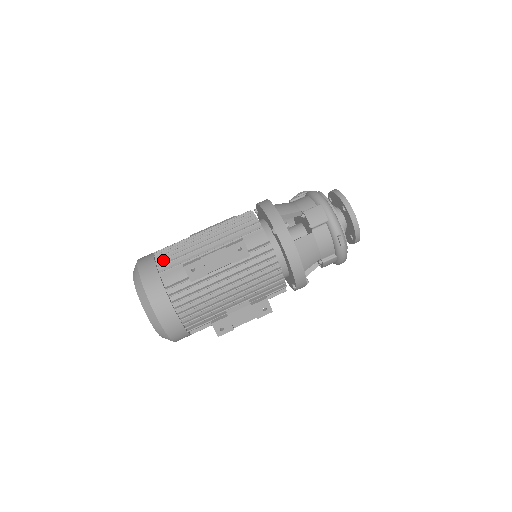
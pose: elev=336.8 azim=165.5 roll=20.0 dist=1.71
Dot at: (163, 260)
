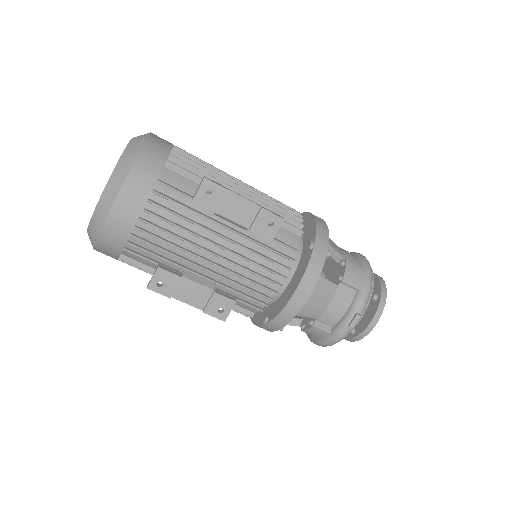
Dot at: (182, 156)
